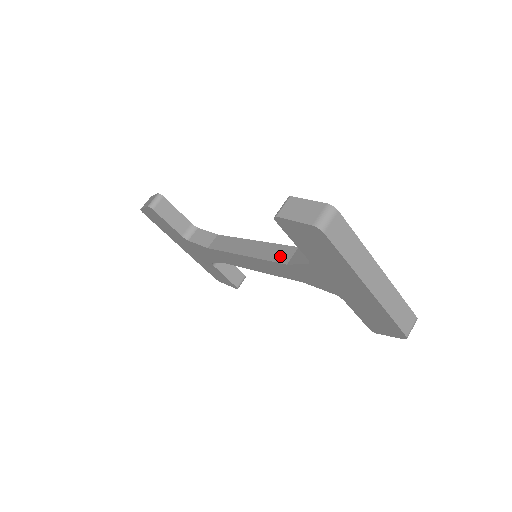
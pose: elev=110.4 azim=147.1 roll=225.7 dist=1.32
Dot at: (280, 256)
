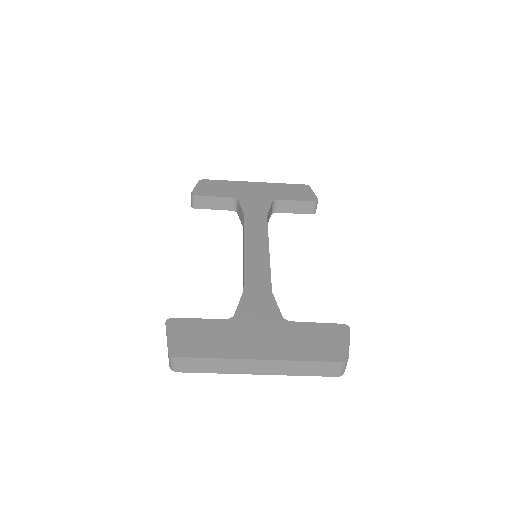
Dot at: occluded
